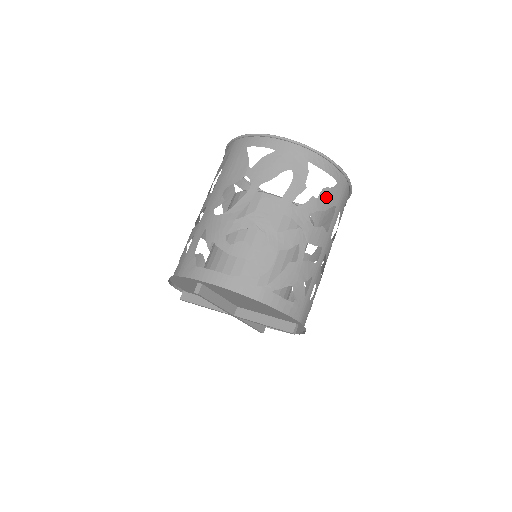
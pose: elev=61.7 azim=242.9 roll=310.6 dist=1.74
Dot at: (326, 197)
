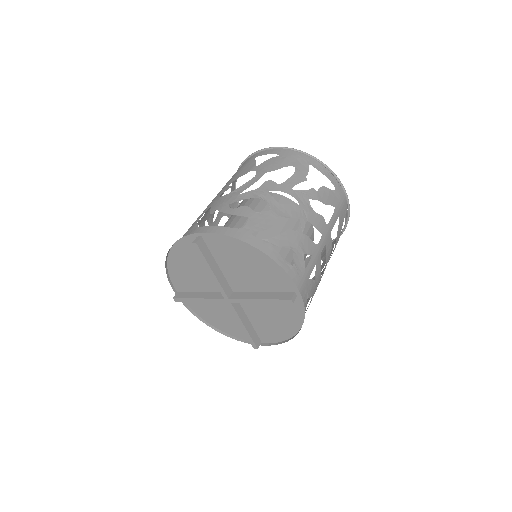
Dot at: (325, 194)
